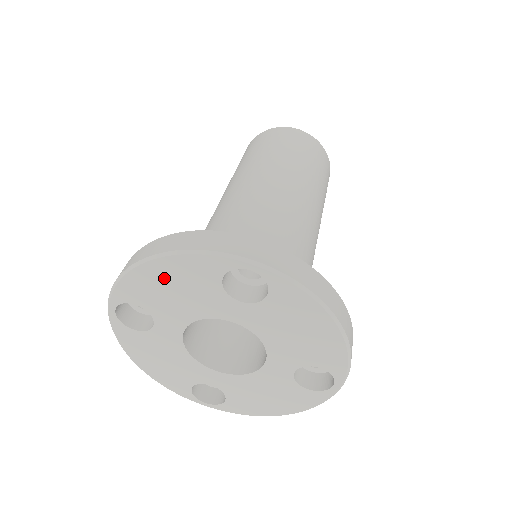
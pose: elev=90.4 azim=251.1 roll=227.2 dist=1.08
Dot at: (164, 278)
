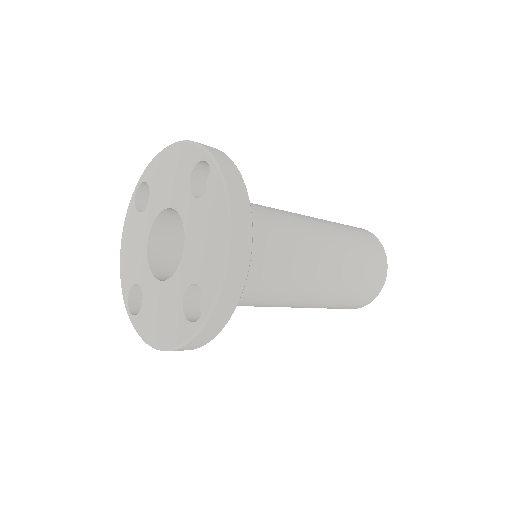
Dot at: (170, 162)
